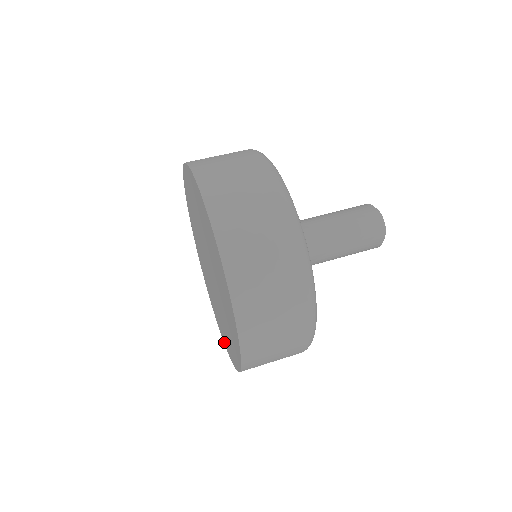
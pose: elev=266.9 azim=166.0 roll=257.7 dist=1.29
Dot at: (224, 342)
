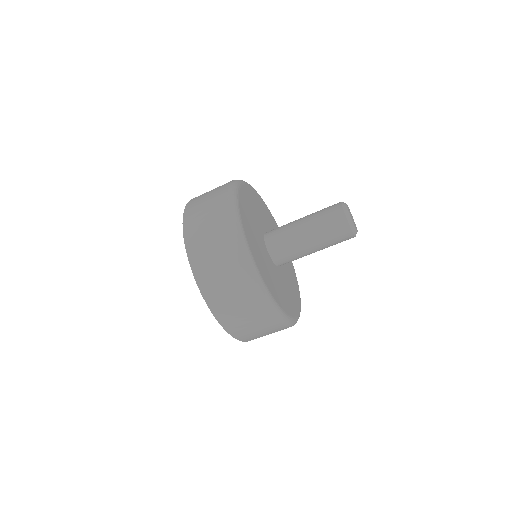
Dot at: occluded
